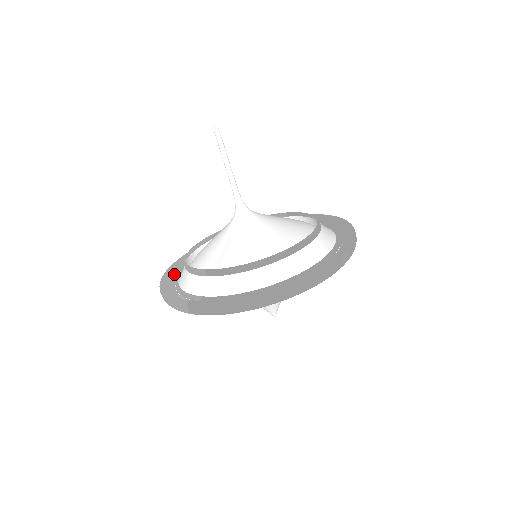
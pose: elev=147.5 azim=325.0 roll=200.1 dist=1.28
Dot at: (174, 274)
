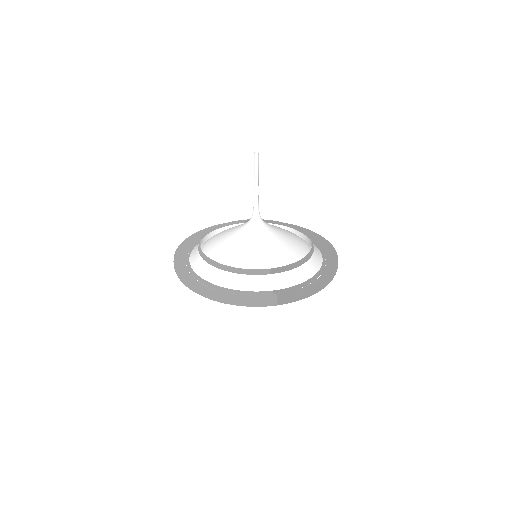
Dot at: (197, 281)
